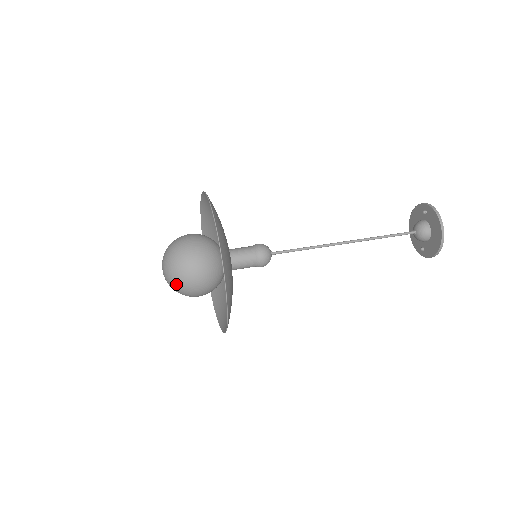
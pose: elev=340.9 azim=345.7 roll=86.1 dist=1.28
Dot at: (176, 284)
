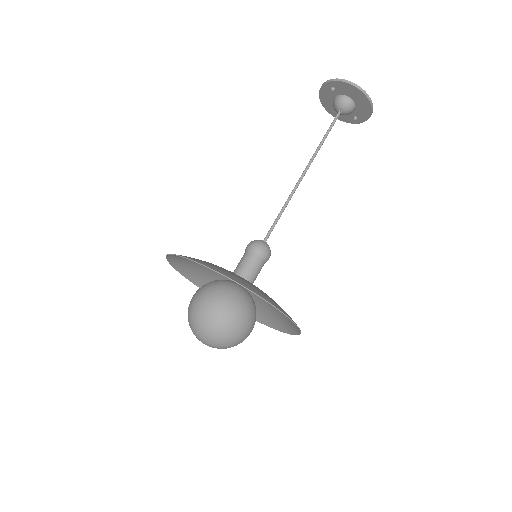
Dot at: (229, 344)
